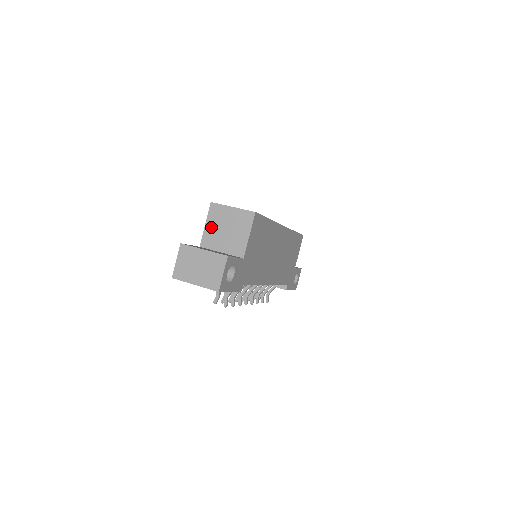
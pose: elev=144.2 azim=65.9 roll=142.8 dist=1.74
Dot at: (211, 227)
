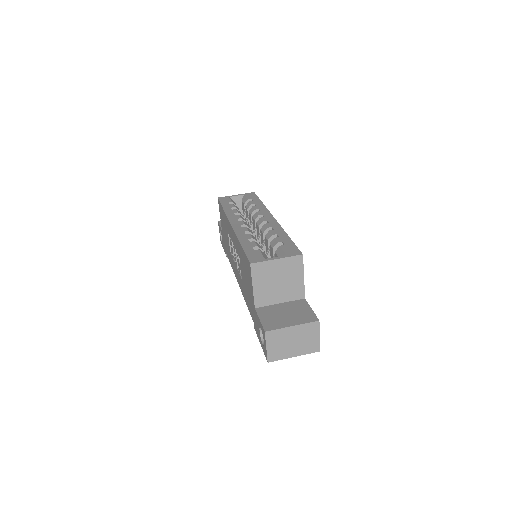
Dot at: (260, 286)
